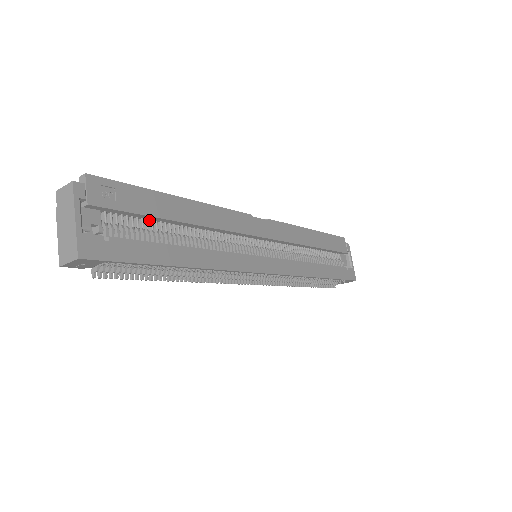
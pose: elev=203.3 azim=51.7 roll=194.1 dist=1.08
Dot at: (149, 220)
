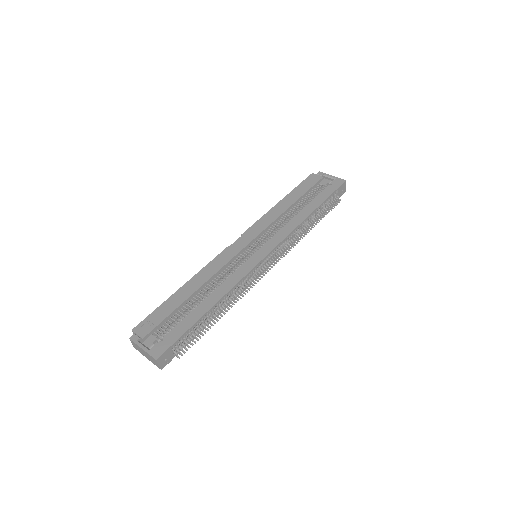
Dot at: (178, 312)
